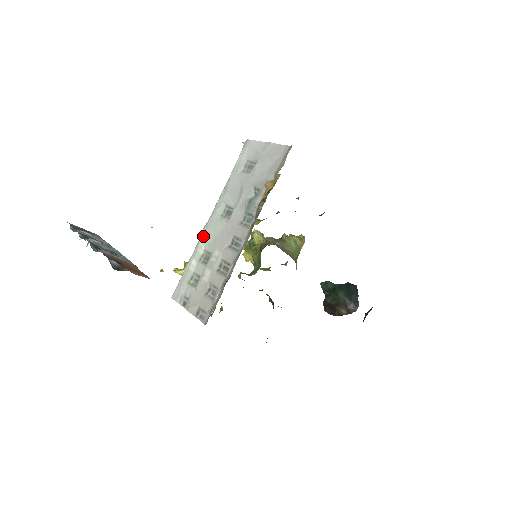
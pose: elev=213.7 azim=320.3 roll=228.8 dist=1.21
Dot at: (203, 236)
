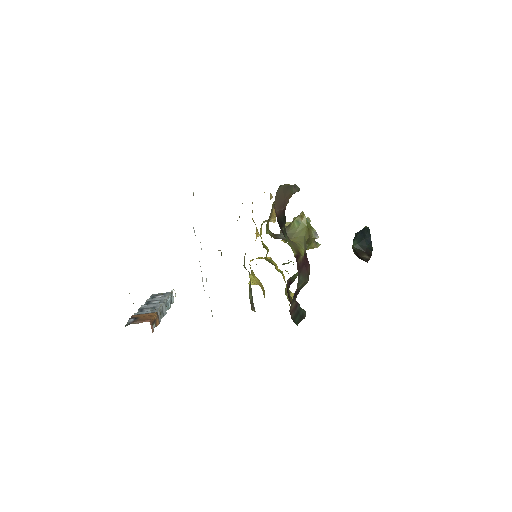
Dot at: occluded
